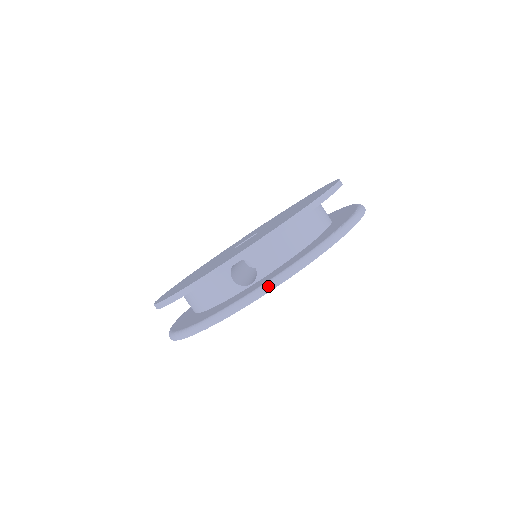
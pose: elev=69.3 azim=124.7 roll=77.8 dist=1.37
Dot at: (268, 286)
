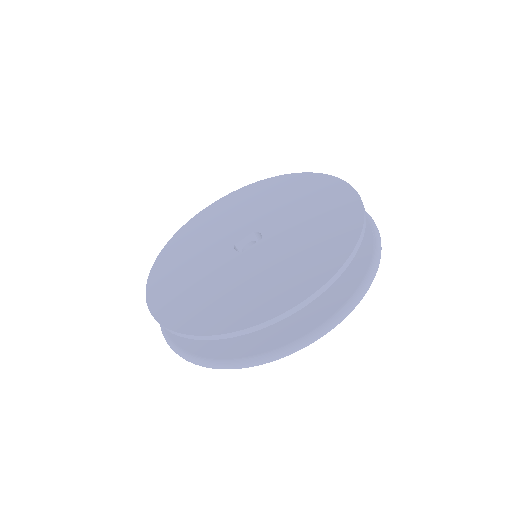
Dot at: (342, 316)
